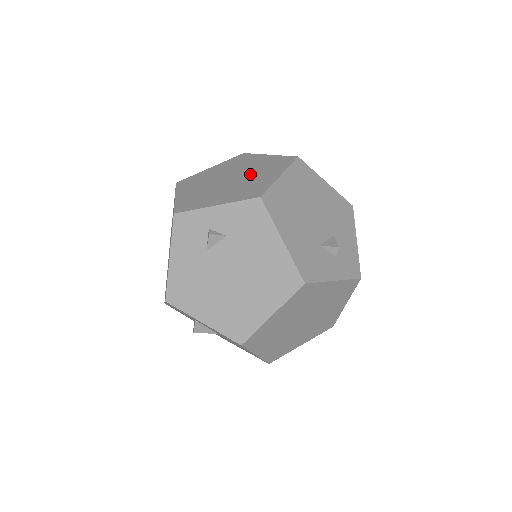
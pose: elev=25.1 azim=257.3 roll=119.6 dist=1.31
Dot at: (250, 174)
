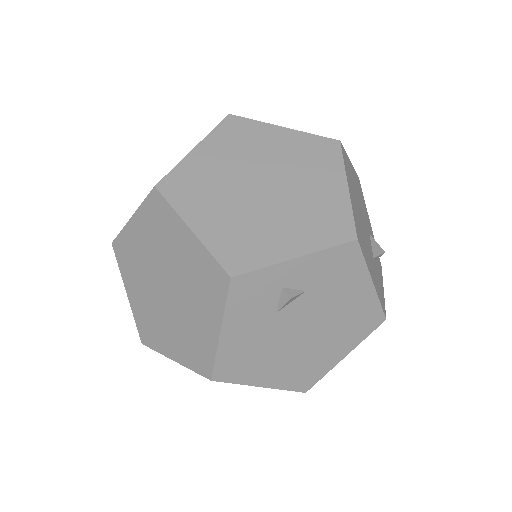
Dot at: (292, 178)
